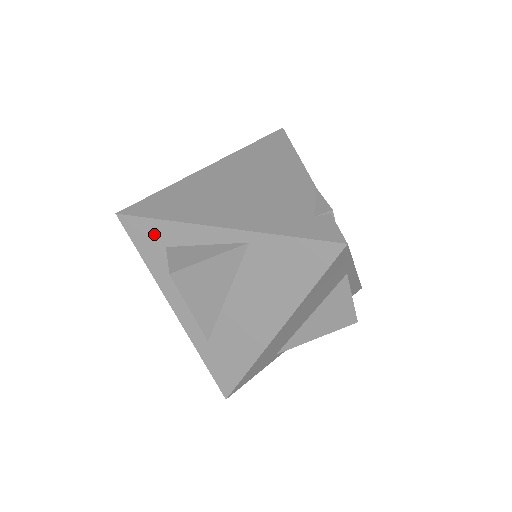
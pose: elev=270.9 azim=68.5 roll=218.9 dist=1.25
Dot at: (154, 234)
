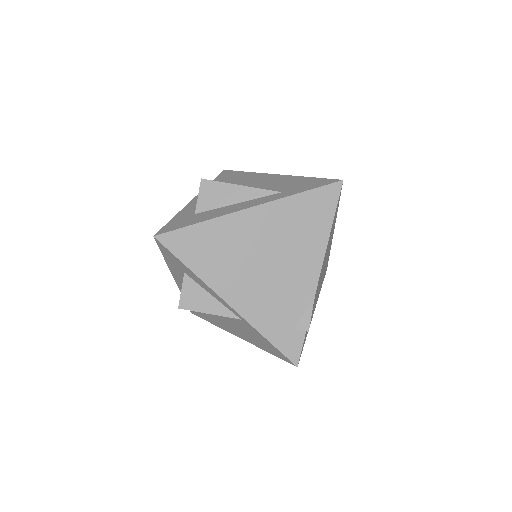
Dot at: (179, 264)
